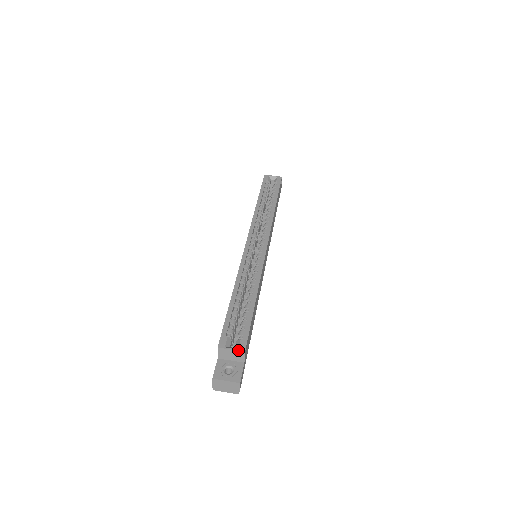
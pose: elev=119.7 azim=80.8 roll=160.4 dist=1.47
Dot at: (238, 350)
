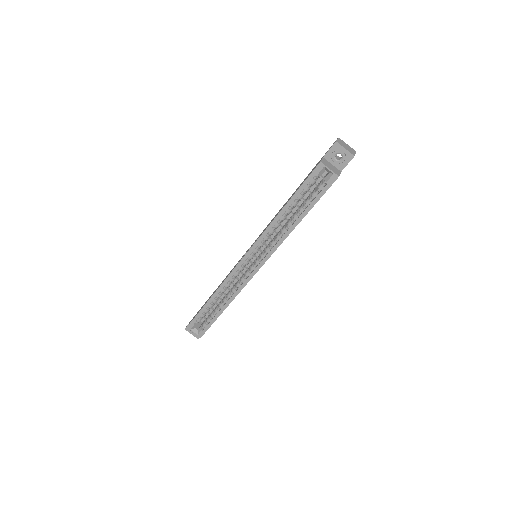
Dot at: (197, 335)
